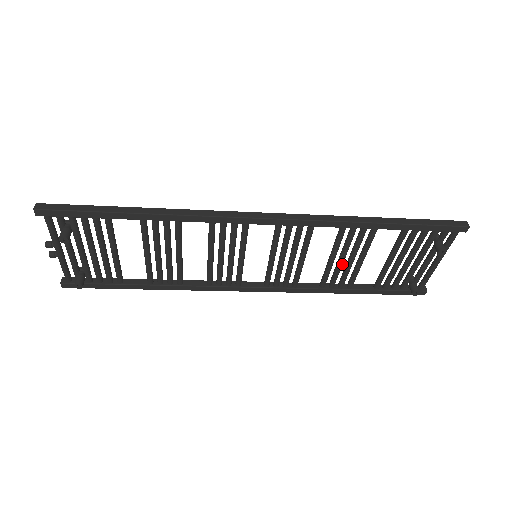
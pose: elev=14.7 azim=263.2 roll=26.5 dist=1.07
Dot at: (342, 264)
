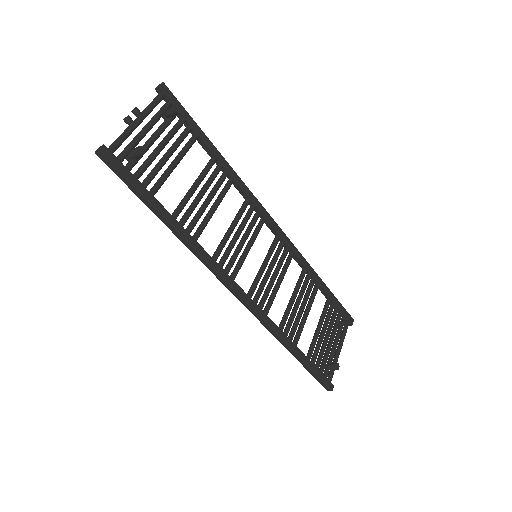
Dot at: (297, 309)
